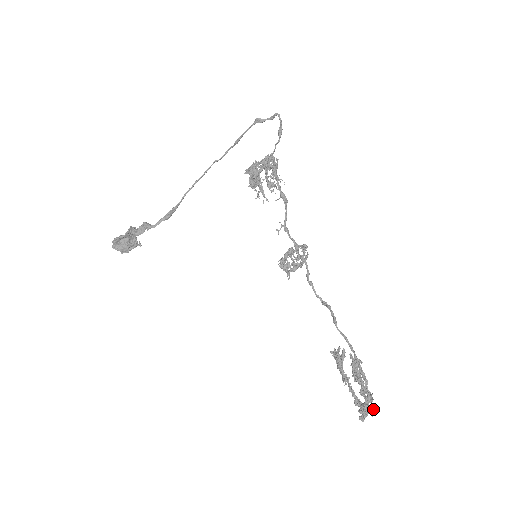
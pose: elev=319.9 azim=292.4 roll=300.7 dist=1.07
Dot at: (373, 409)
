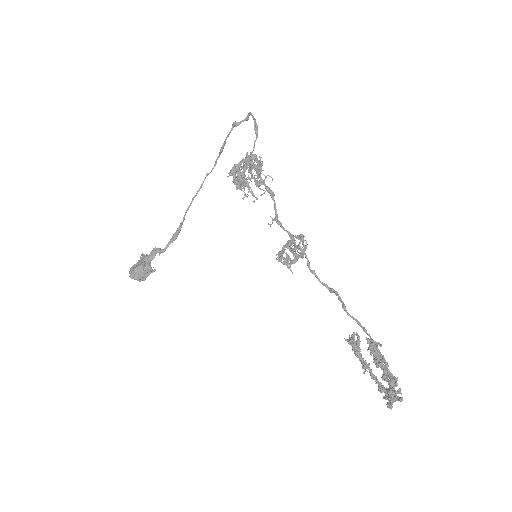
Dot at: occluded
